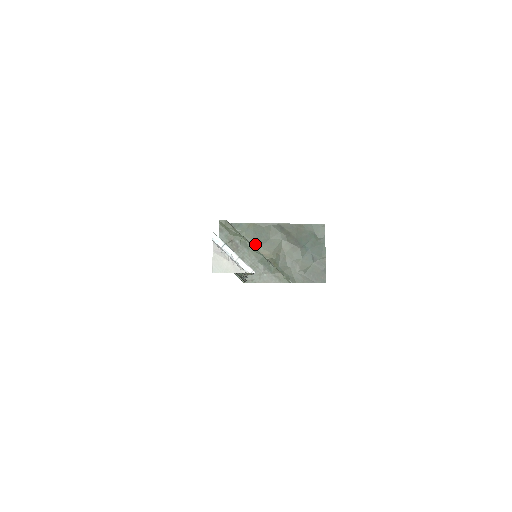
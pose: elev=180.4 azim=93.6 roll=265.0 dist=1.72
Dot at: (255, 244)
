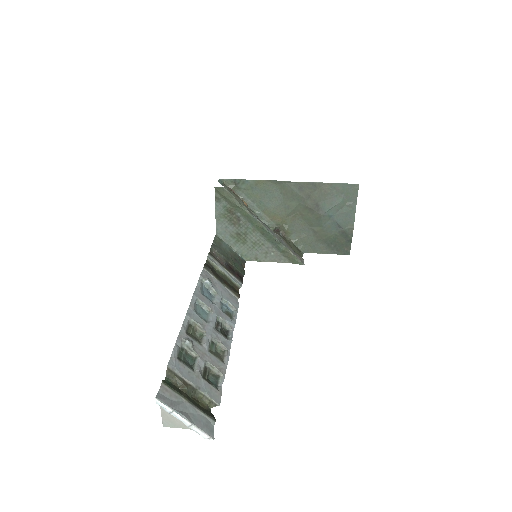
Dot at: (264, 206)
